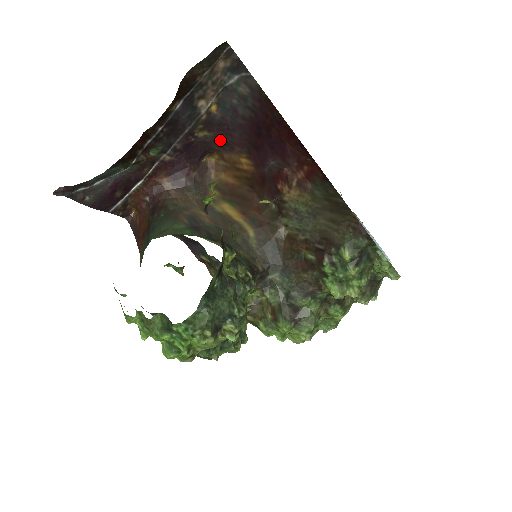
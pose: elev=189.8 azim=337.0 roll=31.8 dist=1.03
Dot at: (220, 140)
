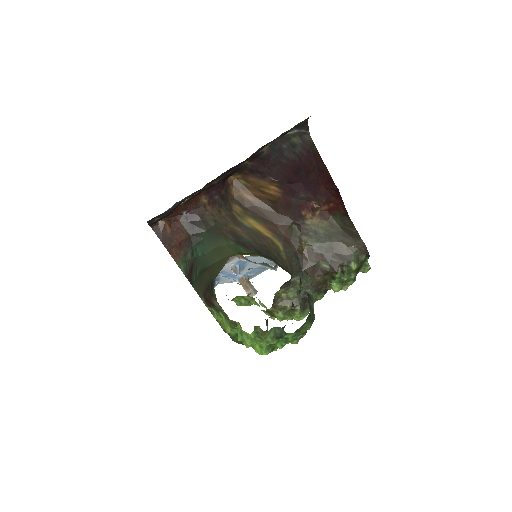
Dot at: (255, 169)
